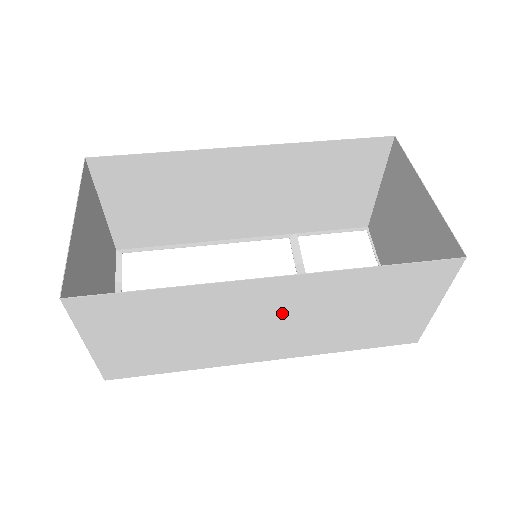
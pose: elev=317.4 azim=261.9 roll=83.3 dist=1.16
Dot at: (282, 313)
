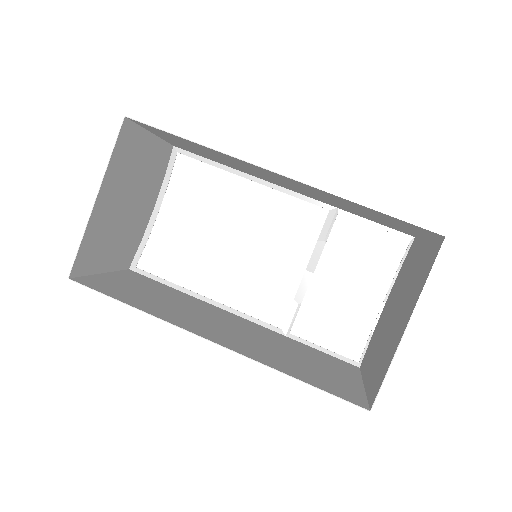
Dot at: (233, 334)
